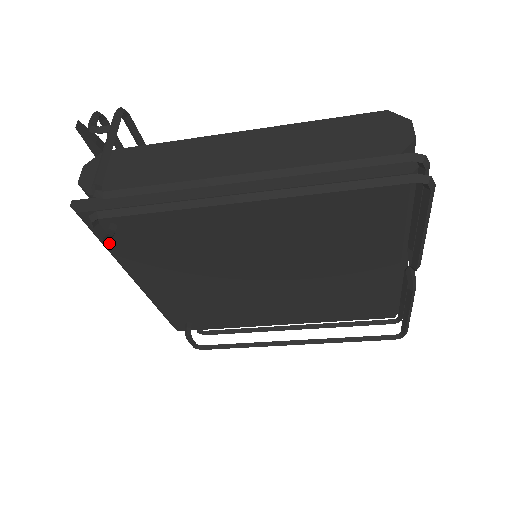
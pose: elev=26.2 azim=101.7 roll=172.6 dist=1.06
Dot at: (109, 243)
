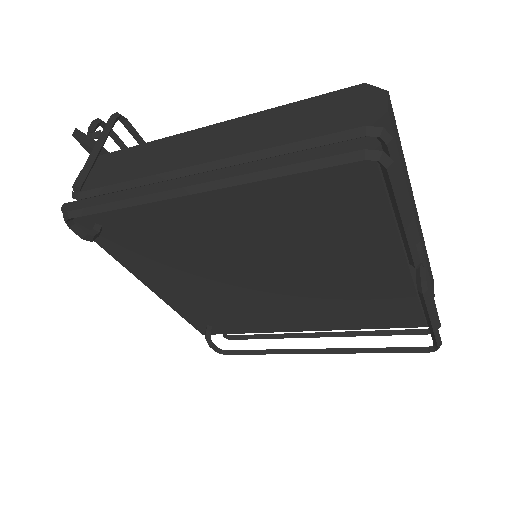
Dot at: (103, 244)
